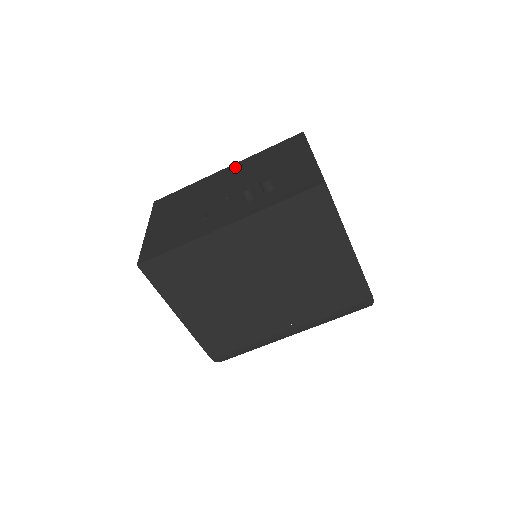
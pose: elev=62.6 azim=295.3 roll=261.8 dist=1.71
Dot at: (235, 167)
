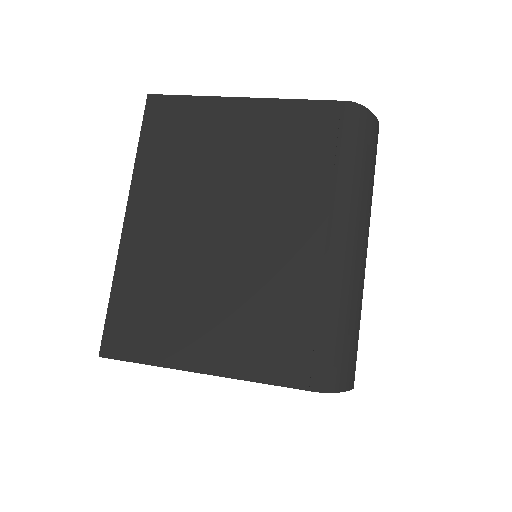
Dot at: occluded
